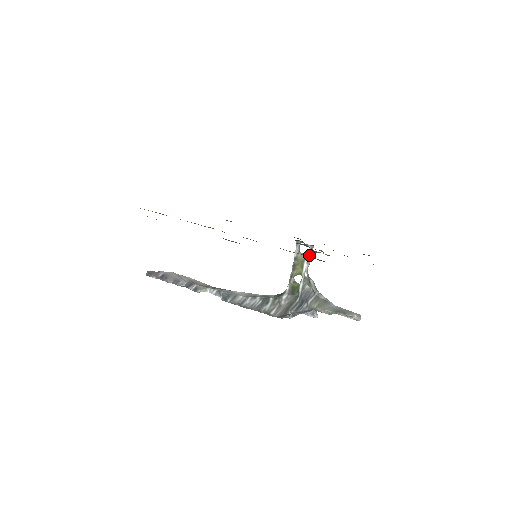
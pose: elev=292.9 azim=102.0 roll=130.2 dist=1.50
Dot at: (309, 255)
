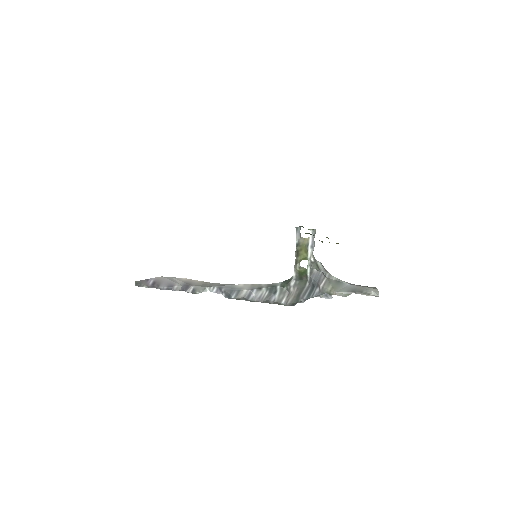
Dot at: (312, 239)
